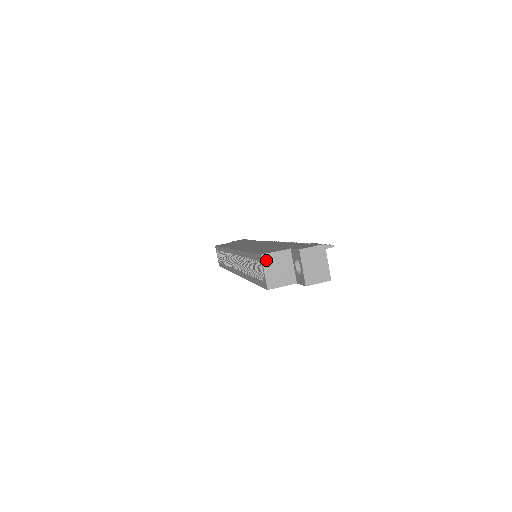
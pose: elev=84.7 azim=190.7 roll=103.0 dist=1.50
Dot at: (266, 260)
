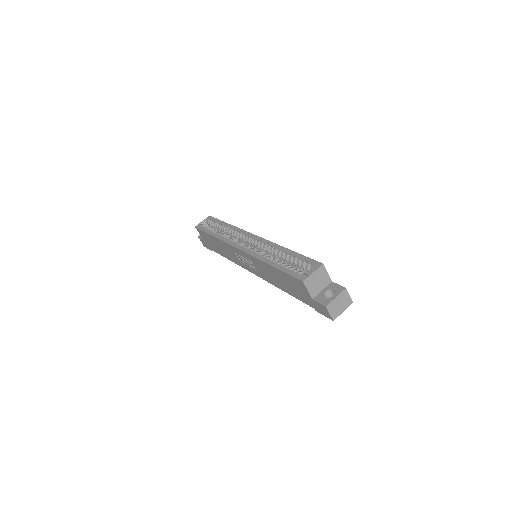
Dot at: (321, 269)
